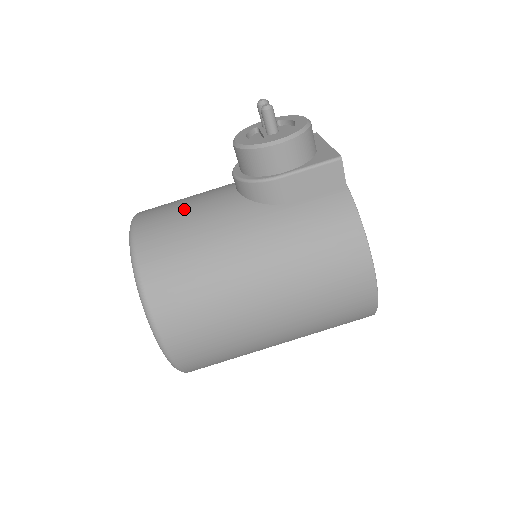
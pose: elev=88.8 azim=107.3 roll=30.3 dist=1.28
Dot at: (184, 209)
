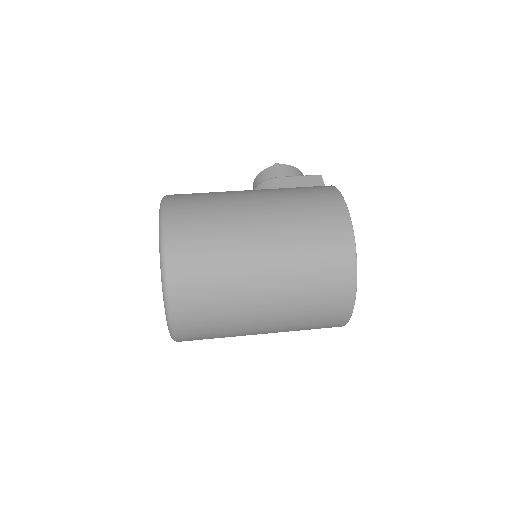
Dot at: occluded
